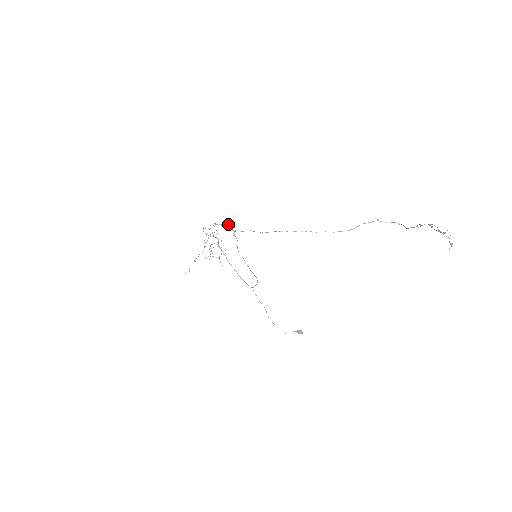
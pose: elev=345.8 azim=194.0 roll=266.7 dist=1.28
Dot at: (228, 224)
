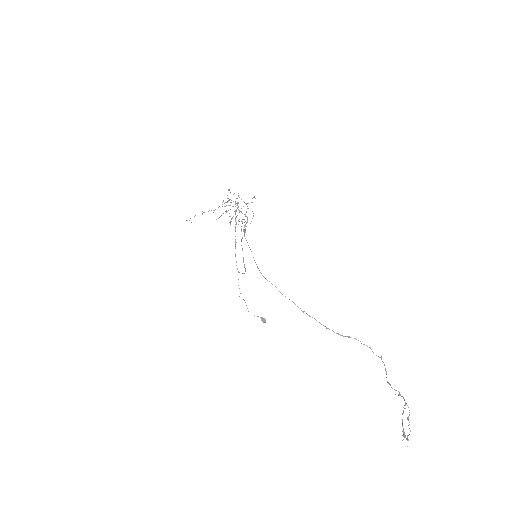
Dot at: (242, 221)
